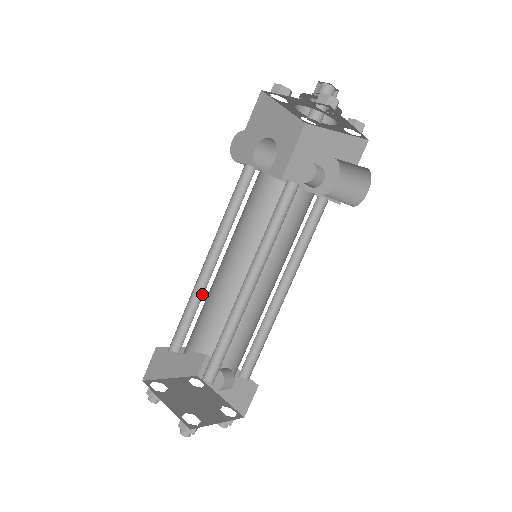
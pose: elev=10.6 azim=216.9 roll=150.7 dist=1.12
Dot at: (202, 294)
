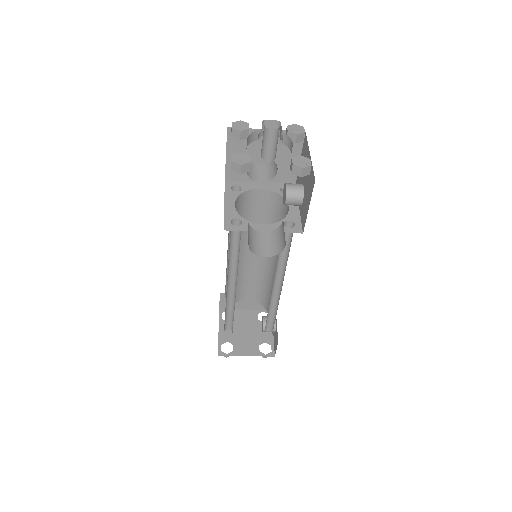
Dot at: occluded
